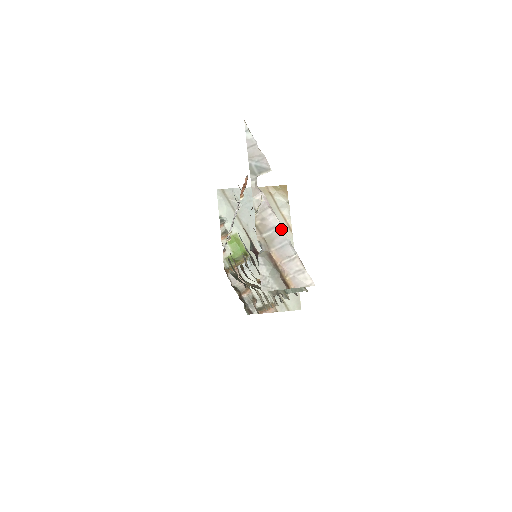
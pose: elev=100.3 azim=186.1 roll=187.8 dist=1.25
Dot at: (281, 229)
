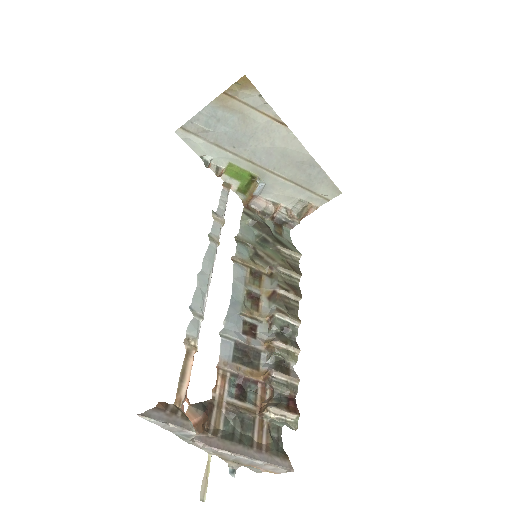
Dot at: (239, 457)
